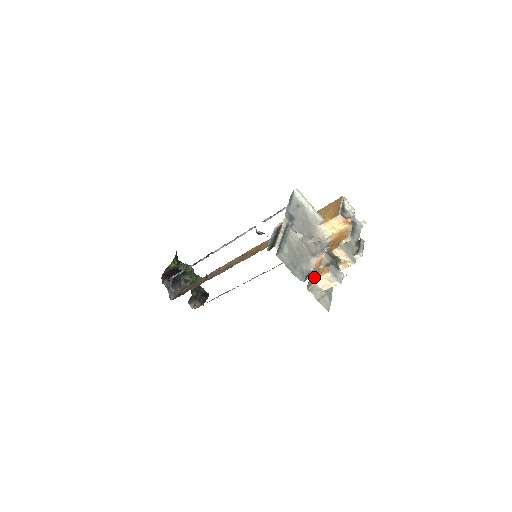
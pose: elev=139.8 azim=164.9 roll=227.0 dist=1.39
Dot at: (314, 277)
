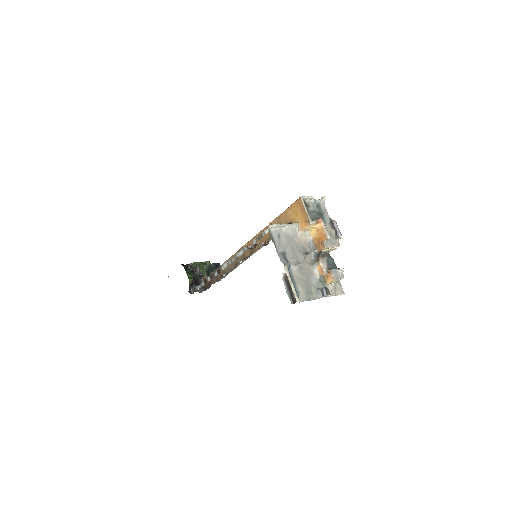
Dot at: (328, 292)
